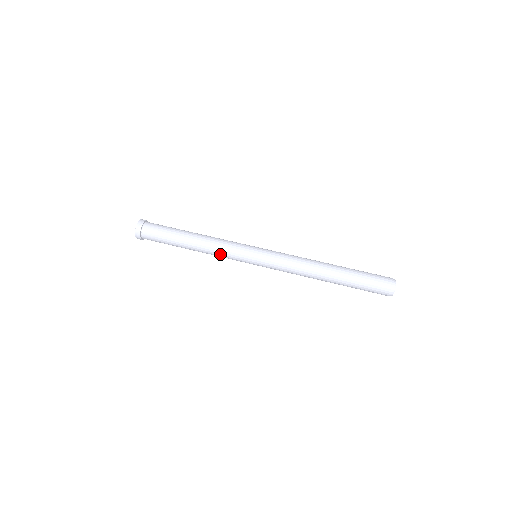
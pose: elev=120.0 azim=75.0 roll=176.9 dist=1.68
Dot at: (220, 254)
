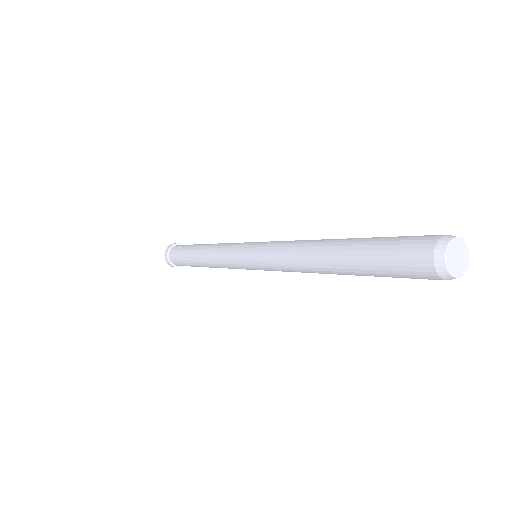
Dot at: (217, 255)
